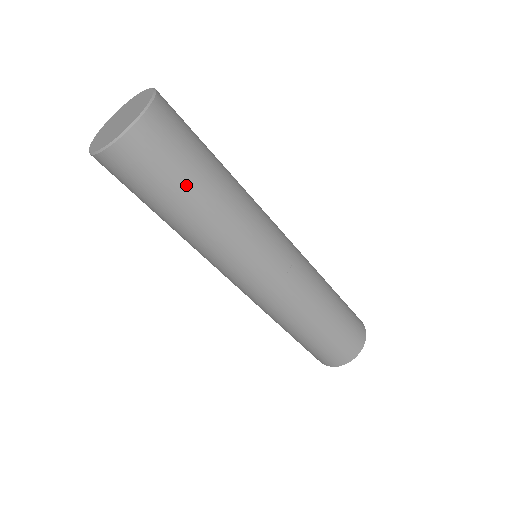
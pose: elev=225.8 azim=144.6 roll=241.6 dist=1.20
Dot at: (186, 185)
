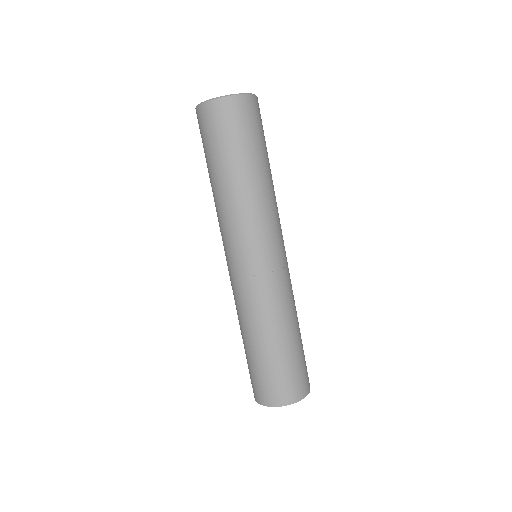
Dot at: (233, 154)
